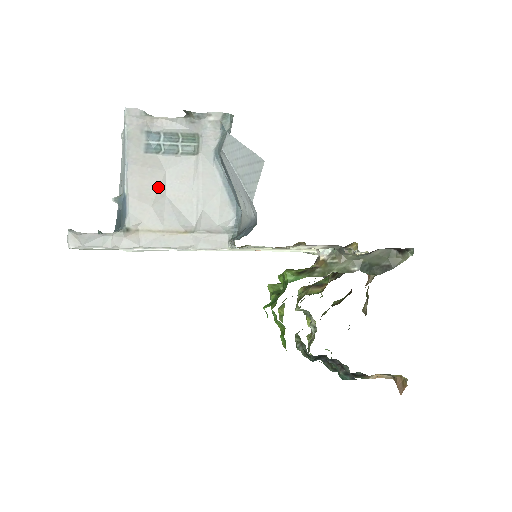
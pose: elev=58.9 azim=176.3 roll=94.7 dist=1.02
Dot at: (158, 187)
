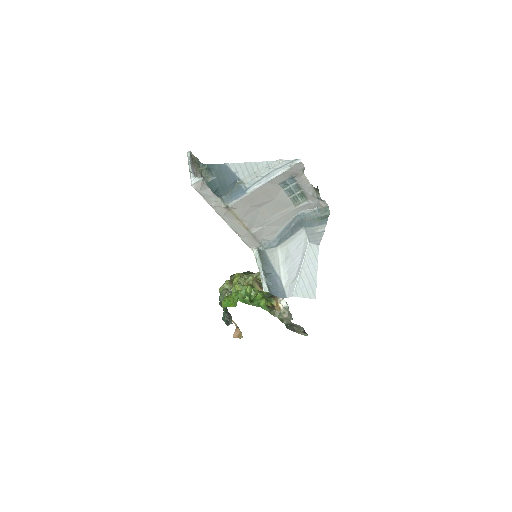
Dot at: (263, 202)
